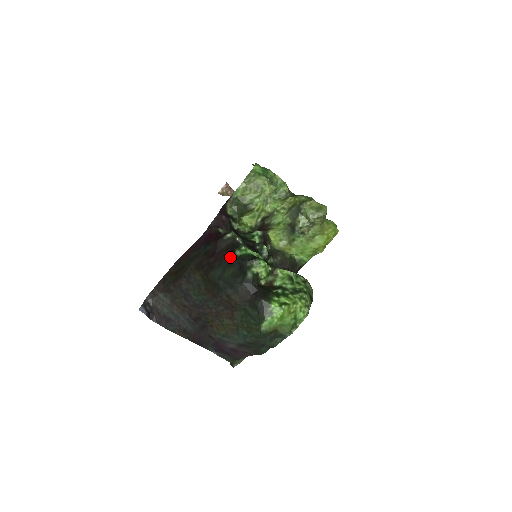
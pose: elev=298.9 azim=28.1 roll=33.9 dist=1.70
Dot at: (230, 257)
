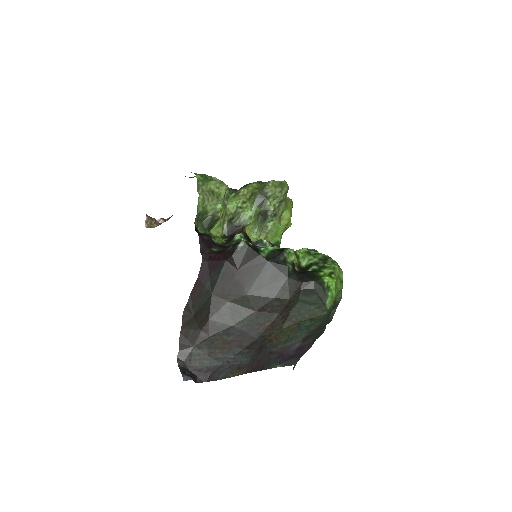
Dot at: (258, 263)
